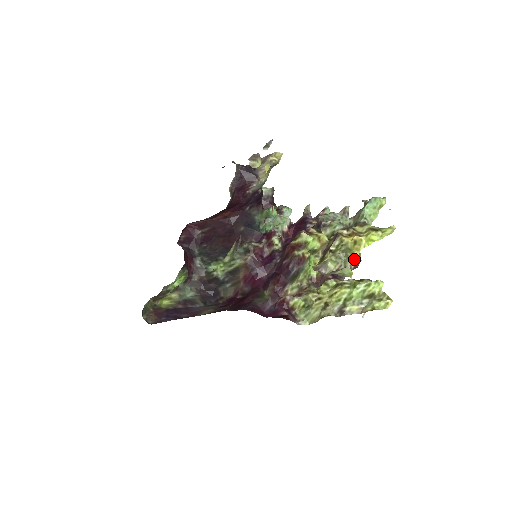
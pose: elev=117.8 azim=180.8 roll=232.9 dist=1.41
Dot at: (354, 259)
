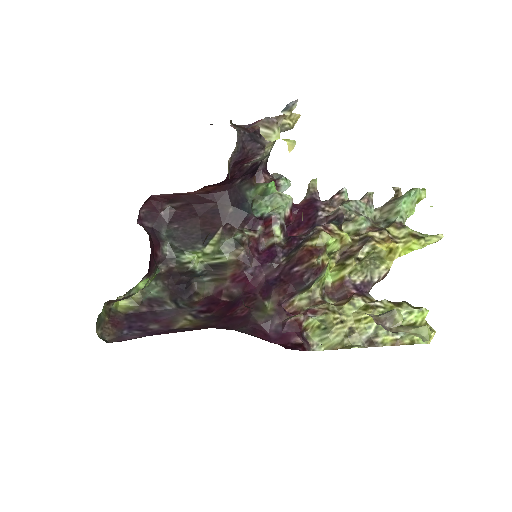
Dot at: (384, 269)
